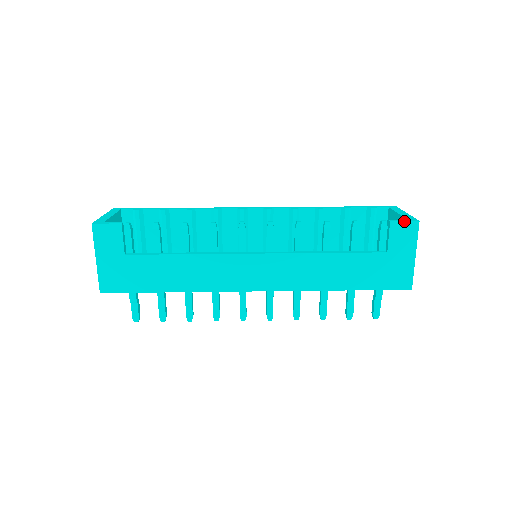
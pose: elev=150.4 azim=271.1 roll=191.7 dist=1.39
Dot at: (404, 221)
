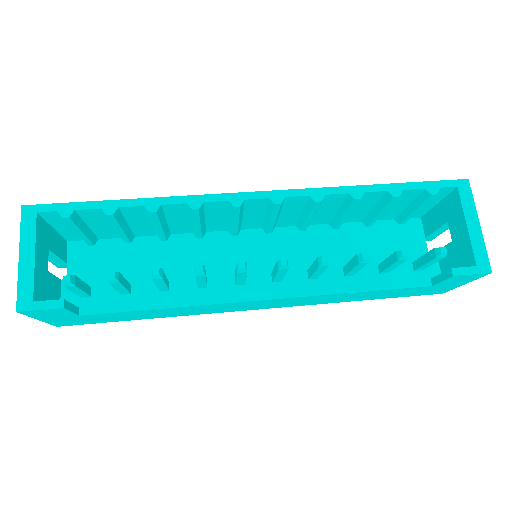
Dot at: (472, 274)
